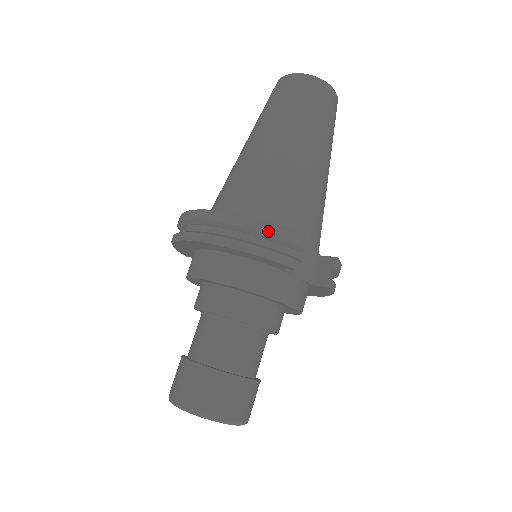
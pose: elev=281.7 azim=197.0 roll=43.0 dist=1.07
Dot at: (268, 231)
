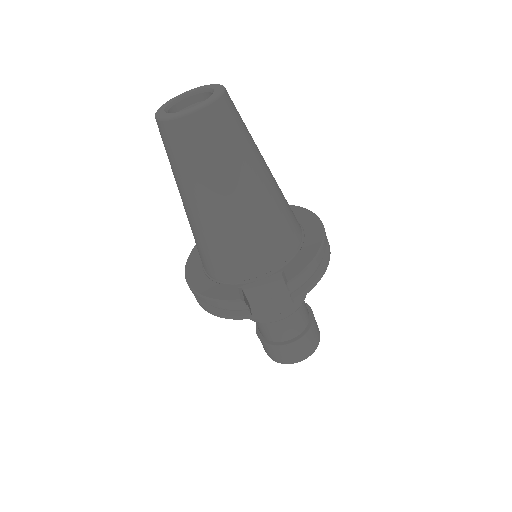
Dot at: (214, 305)
